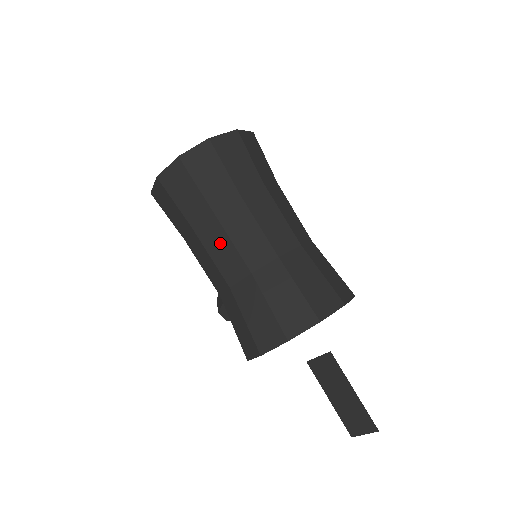
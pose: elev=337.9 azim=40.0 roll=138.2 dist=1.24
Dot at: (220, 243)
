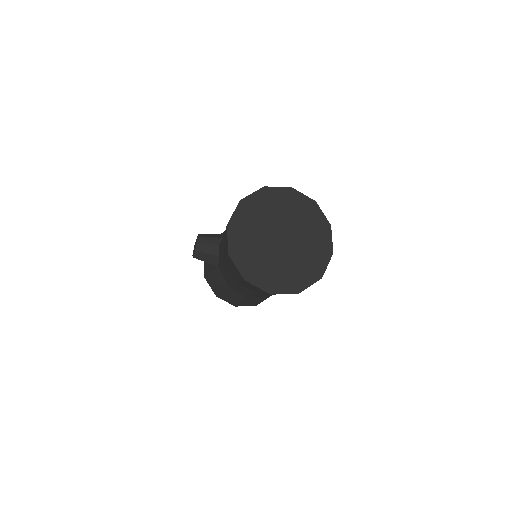
Dot at: occluded
